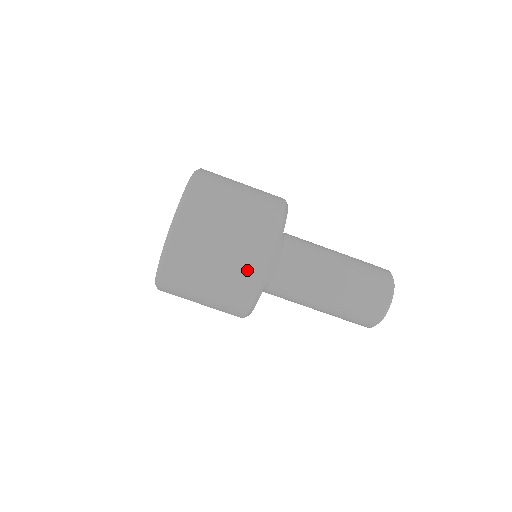
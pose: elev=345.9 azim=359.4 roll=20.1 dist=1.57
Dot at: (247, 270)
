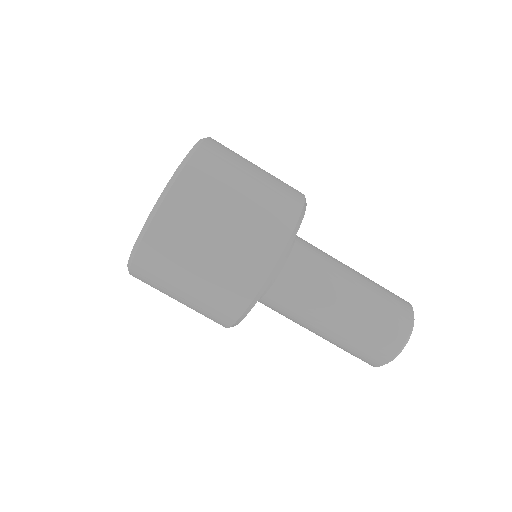
Dot at: (260, 244)
